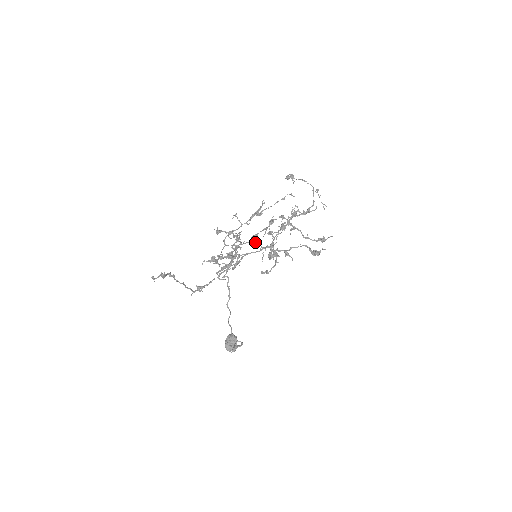
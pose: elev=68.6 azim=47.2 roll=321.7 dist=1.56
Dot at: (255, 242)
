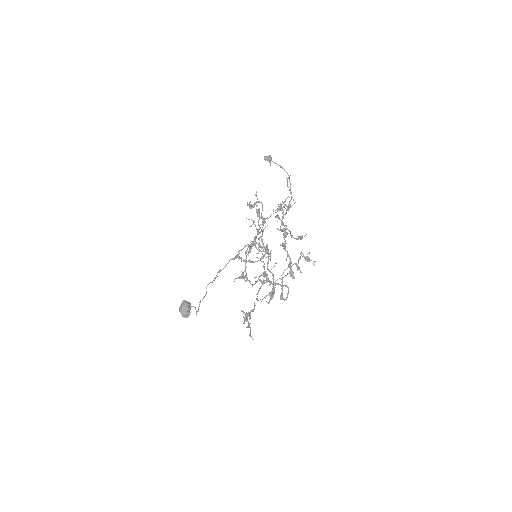
Dot at: (258, 244)
